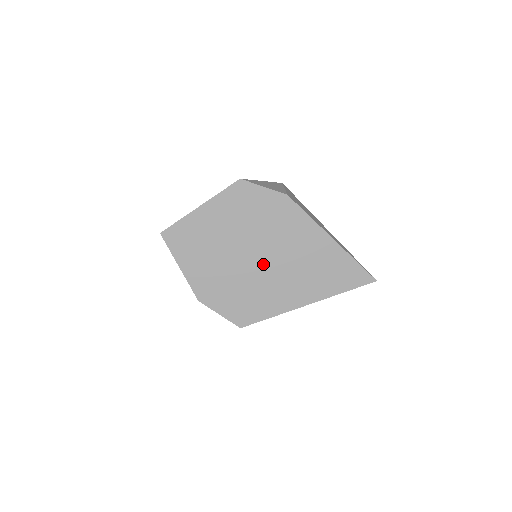
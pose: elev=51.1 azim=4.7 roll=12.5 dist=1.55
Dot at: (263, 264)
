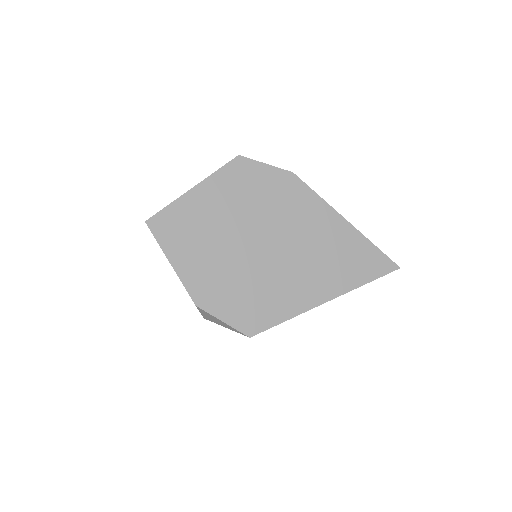
Dot at: (272, 254)
